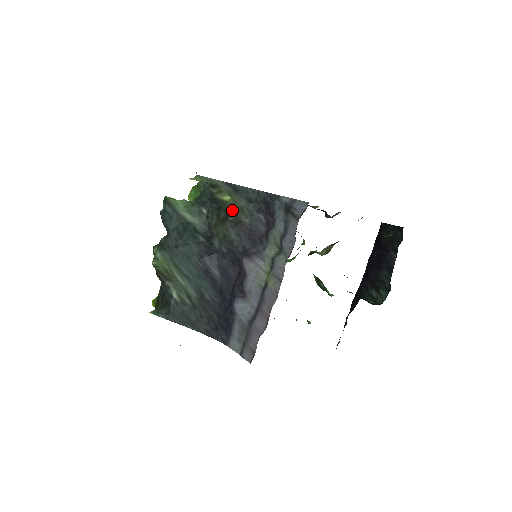
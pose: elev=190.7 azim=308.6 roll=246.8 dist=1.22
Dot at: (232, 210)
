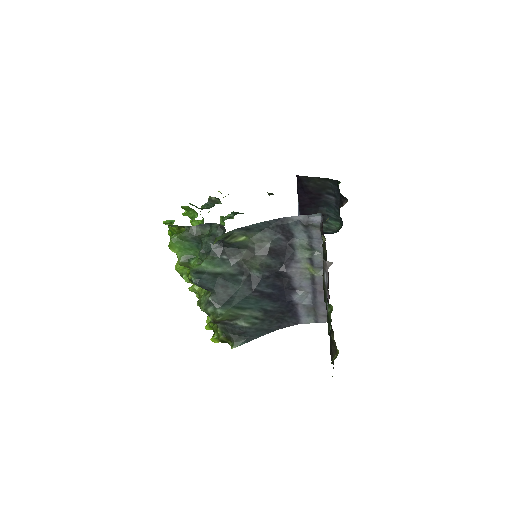
Dot at: (252, 244)
